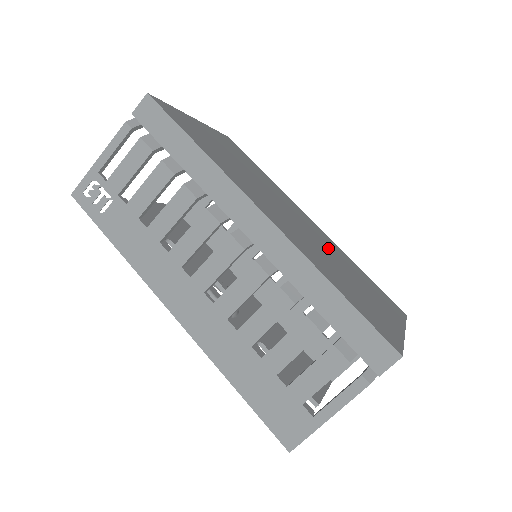
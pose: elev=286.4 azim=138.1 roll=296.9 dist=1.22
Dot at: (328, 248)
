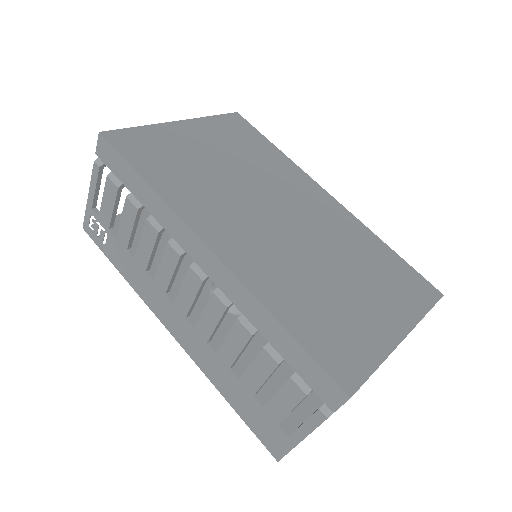
Dot at: (327, 240)
